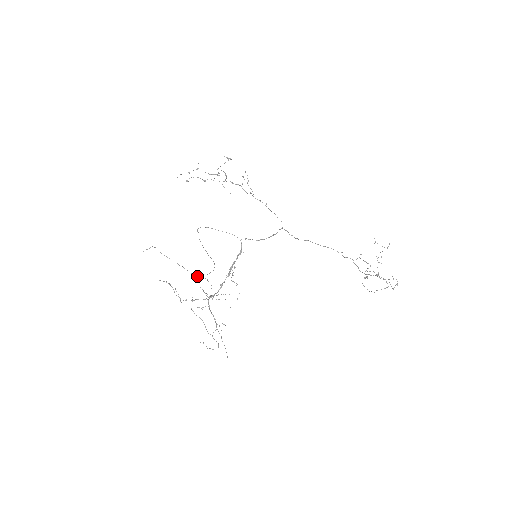
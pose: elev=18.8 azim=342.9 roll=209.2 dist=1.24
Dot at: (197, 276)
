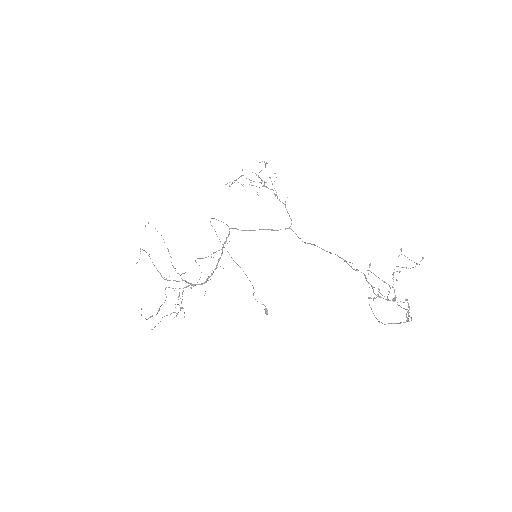
Dot at: occluded
